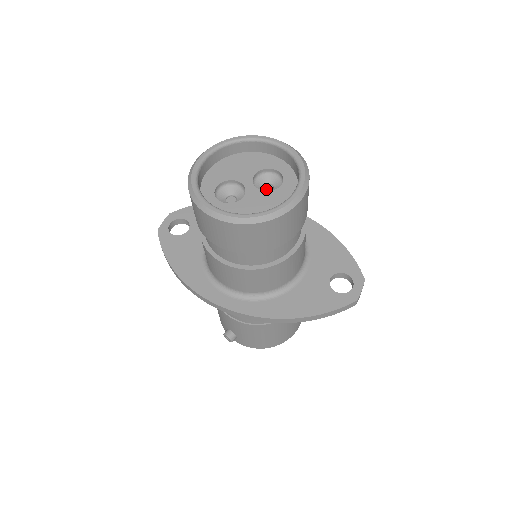
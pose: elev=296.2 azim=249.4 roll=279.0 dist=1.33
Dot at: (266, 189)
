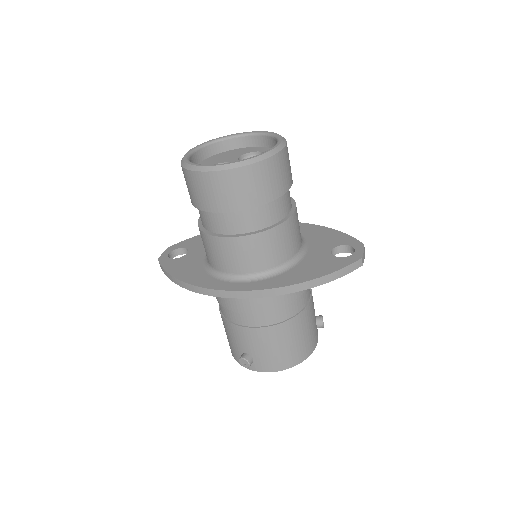
Dot at: occluded
